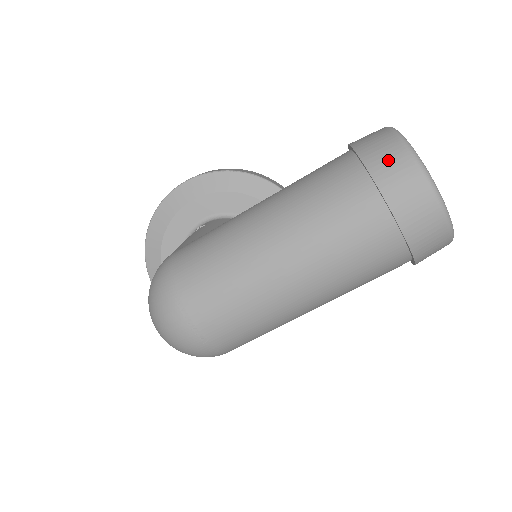
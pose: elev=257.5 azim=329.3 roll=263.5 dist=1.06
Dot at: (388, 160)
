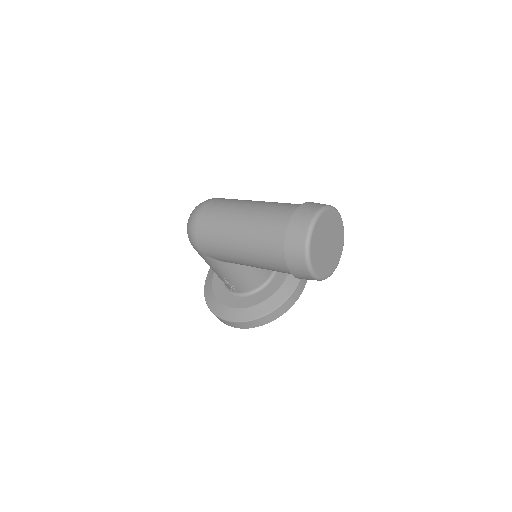
Dot at: (316, 204)
